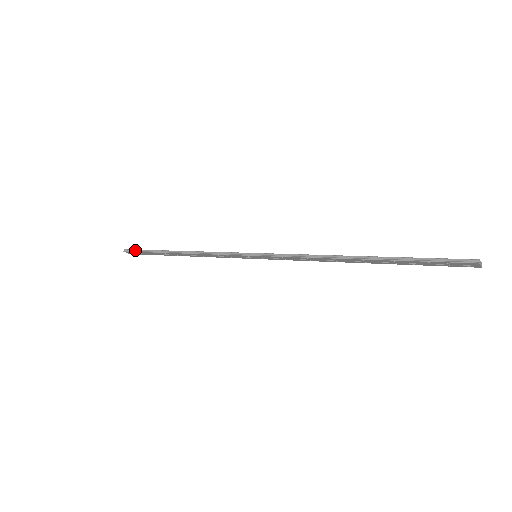
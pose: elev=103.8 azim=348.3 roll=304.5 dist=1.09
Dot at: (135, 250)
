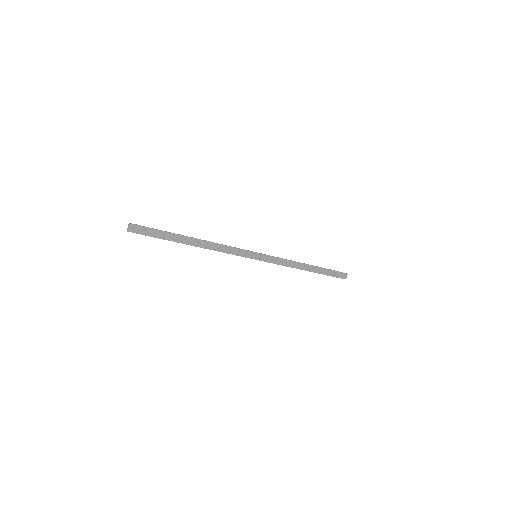
Dot at: (146, 227)
